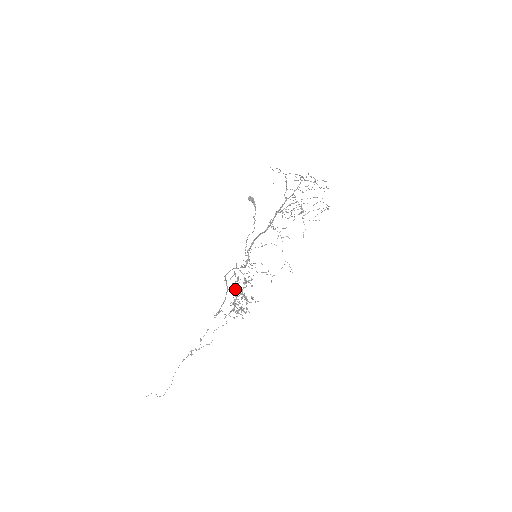
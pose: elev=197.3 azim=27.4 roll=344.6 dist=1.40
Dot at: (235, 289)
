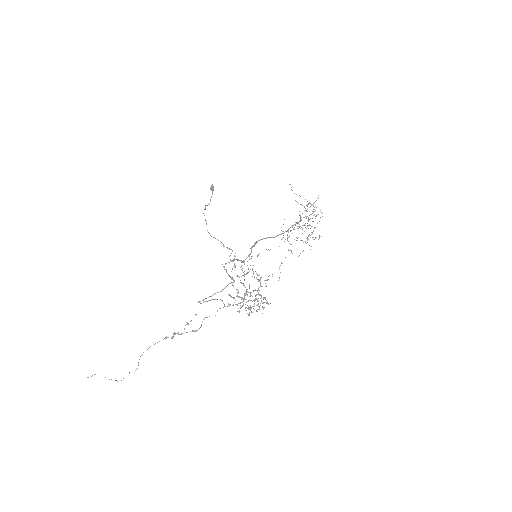
Dot at: occluded
